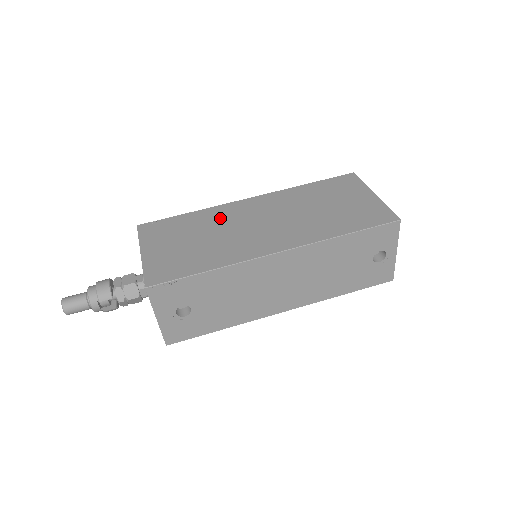
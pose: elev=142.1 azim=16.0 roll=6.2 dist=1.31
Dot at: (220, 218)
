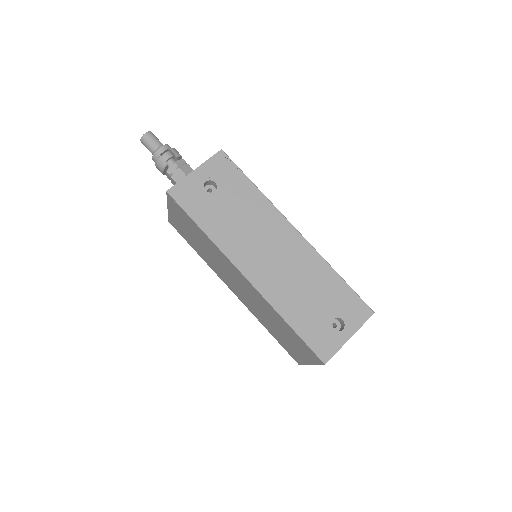
Dot at: occluded
